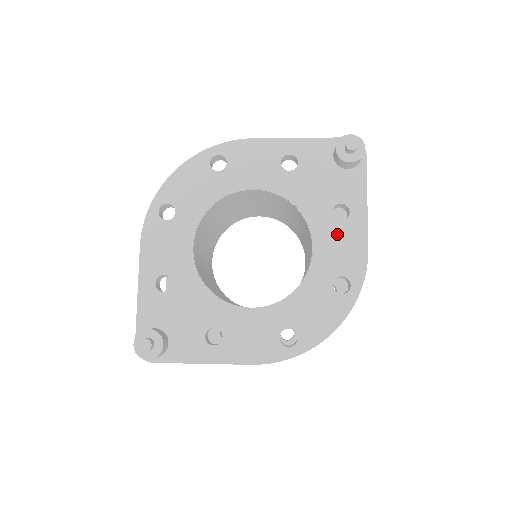
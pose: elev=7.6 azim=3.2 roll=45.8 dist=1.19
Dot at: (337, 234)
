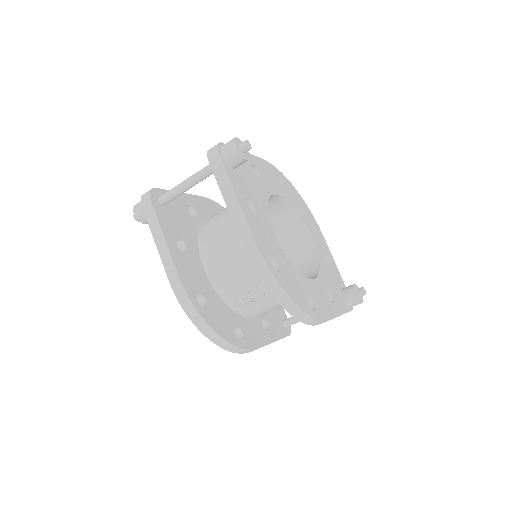
Dot at: (324, 296)
